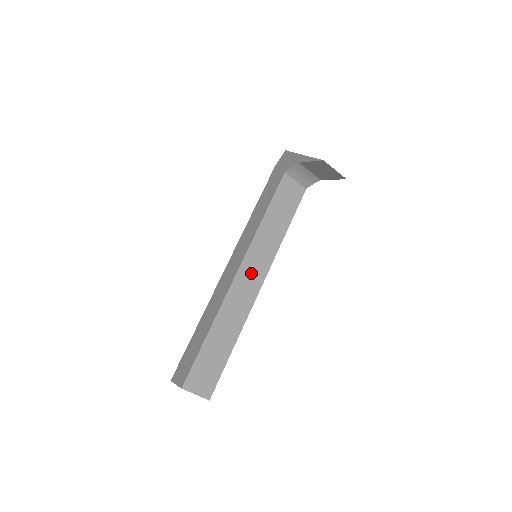
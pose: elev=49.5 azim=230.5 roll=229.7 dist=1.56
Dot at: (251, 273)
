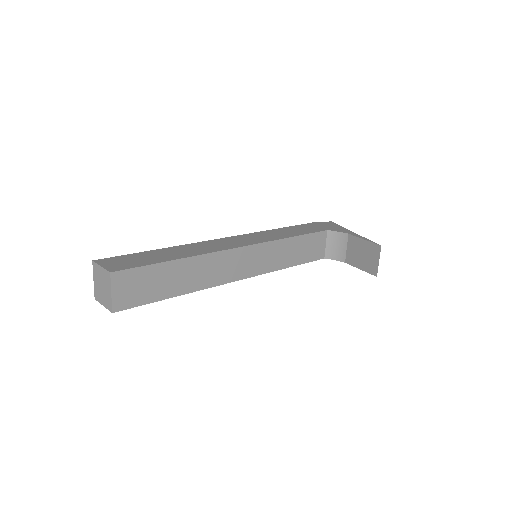
Dot at: (246, 261)
